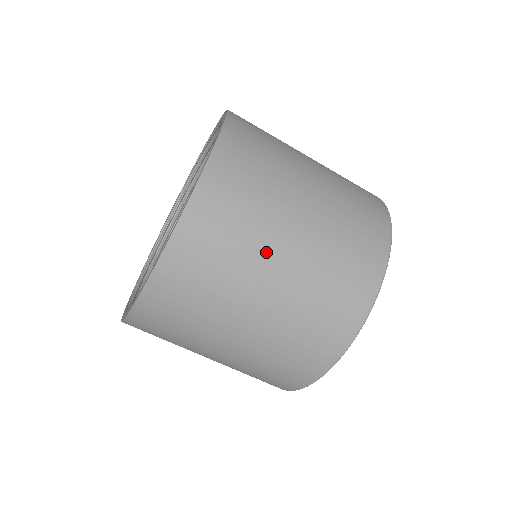
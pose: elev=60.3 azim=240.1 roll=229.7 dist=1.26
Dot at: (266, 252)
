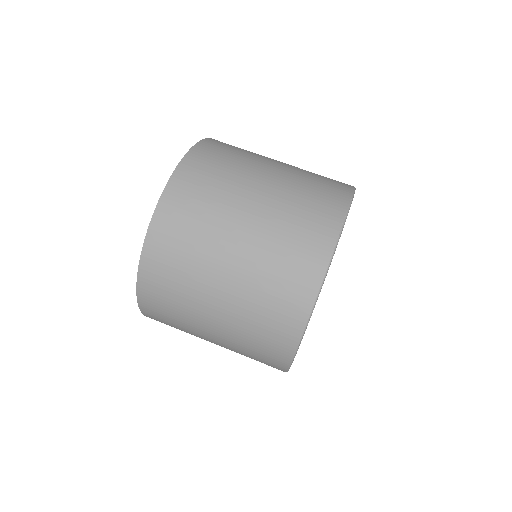
Dot at: occluded
